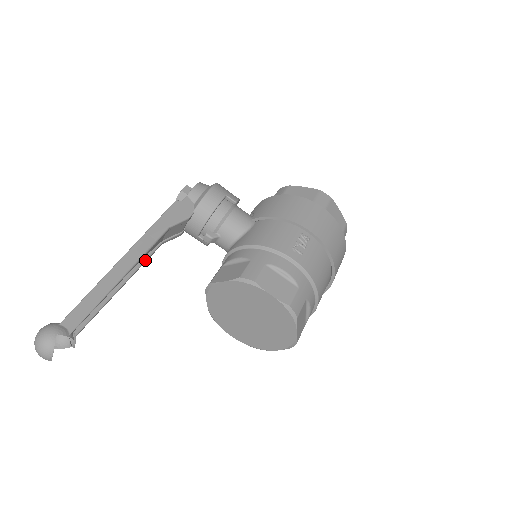
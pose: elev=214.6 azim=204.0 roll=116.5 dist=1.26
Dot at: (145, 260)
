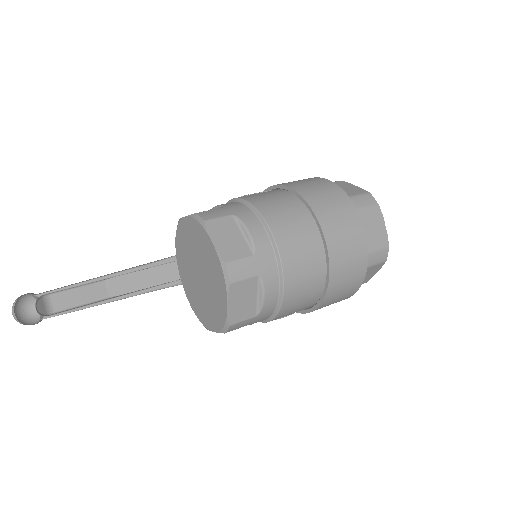
Dot at: (154, 287)
